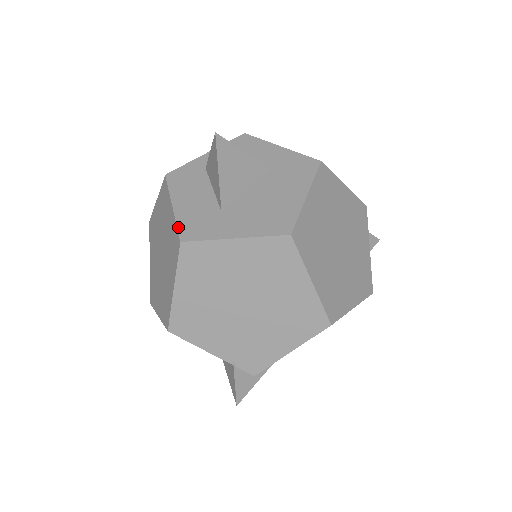
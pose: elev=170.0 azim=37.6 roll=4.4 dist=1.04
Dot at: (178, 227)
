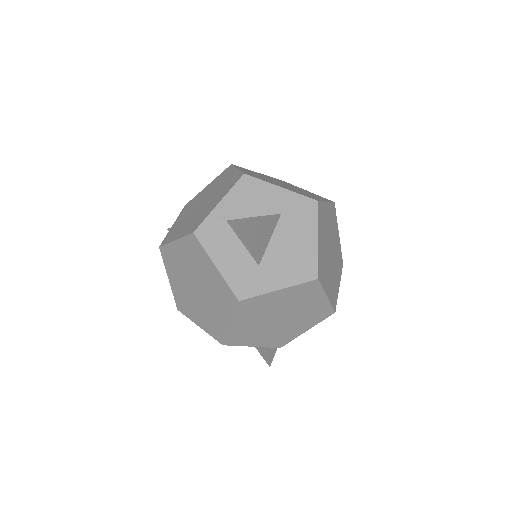
Dot at: (231, 287)
